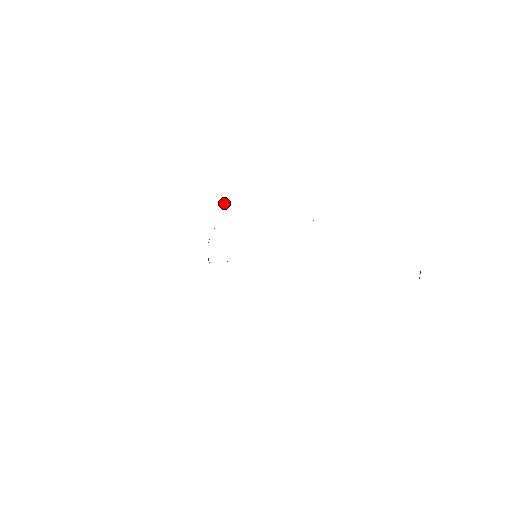
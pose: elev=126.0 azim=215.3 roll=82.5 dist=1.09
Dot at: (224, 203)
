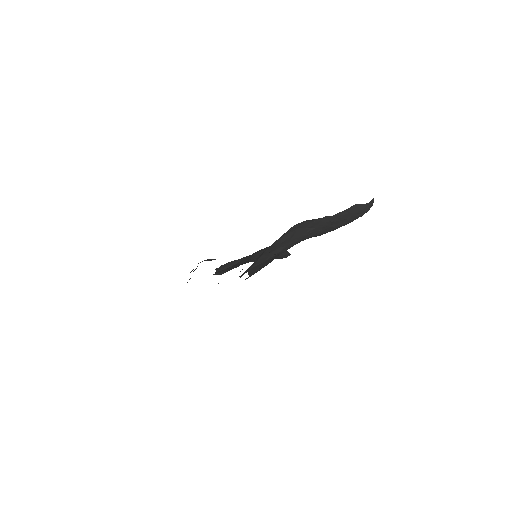
Dot at: occluded
